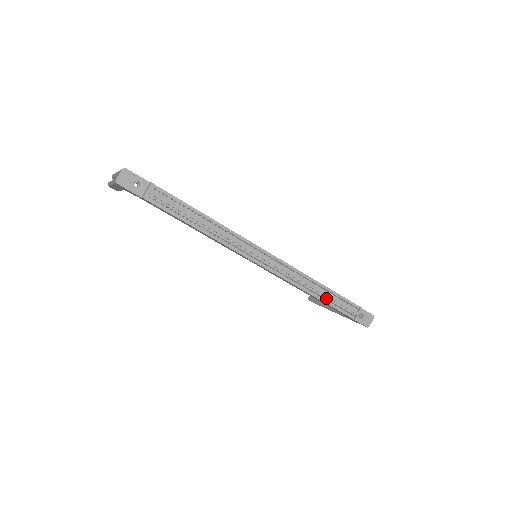
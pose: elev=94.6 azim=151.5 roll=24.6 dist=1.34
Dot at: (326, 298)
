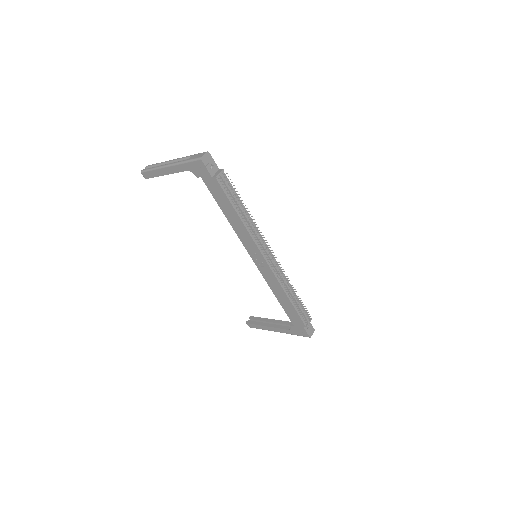
Dot at: (294, 303)
